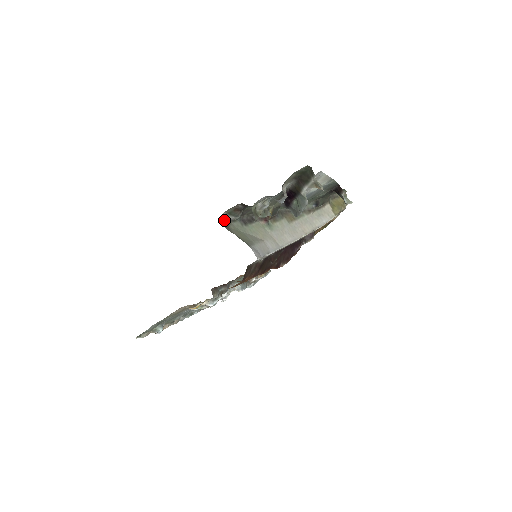
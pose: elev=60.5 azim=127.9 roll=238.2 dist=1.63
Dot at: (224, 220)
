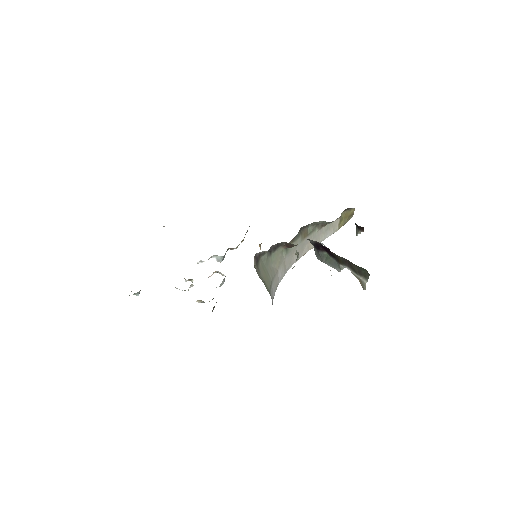
Dot at: (257, 258)
